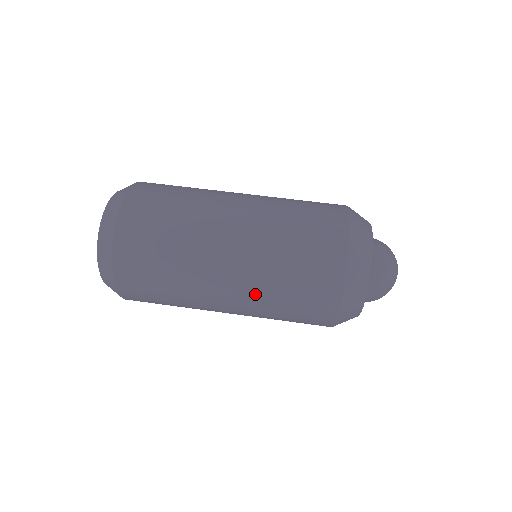
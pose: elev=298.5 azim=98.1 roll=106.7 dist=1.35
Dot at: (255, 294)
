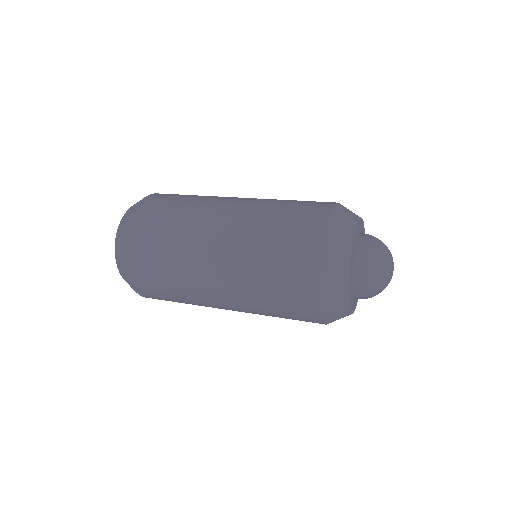
Dot at: (240, 282)
